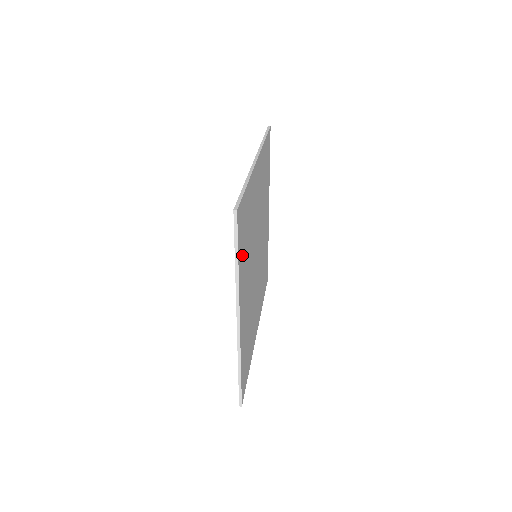
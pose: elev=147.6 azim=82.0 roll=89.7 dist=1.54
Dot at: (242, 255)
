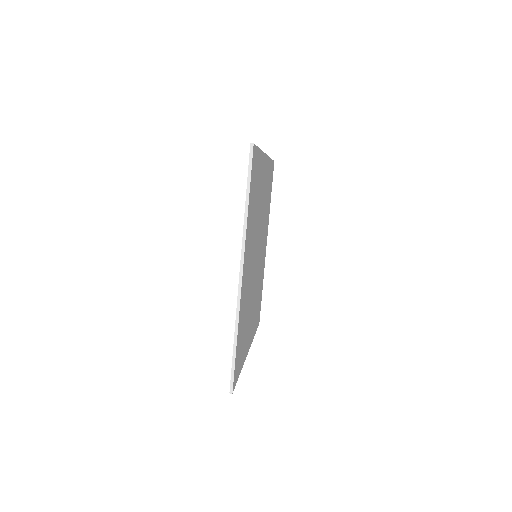
Dot at: (242, 353)
